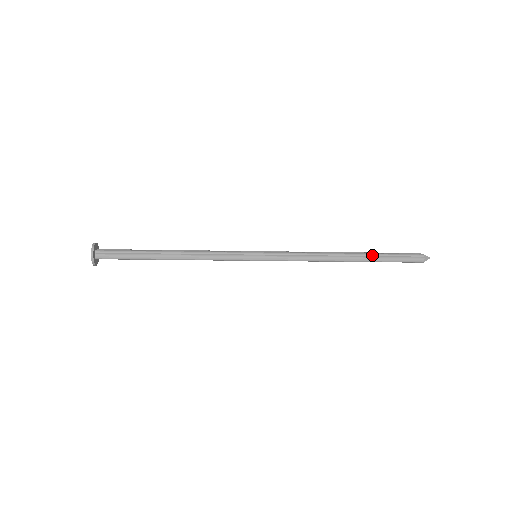
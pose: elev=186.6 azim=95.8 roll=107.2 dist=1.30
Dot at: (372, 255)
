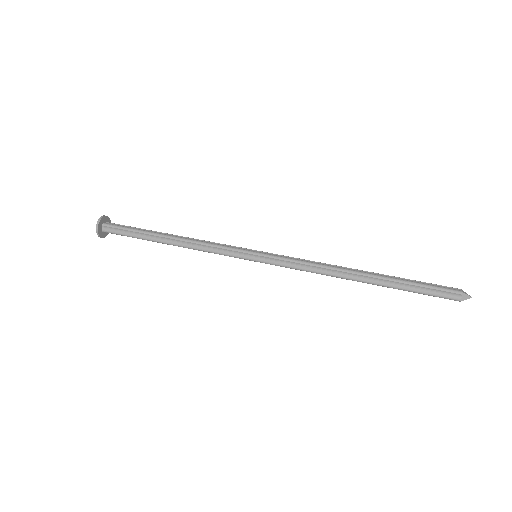
Dot at: occluded
